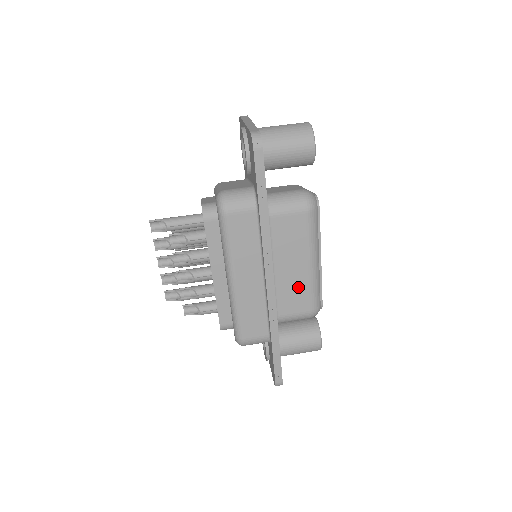
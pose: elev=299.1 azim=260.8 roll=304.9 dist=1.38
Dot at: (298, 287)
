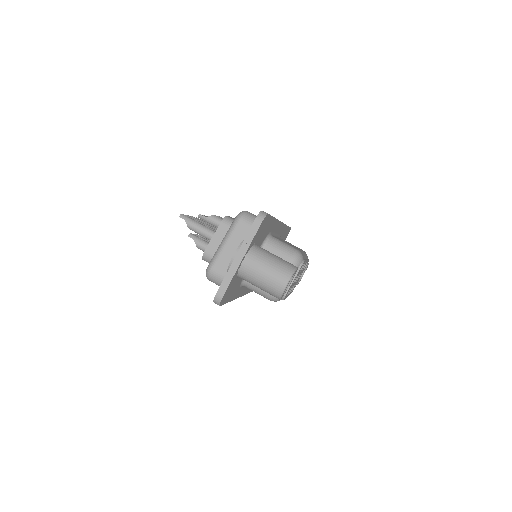
Dot at: occluded
